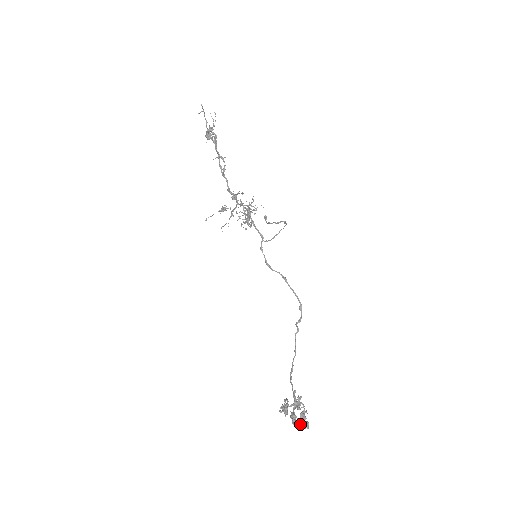
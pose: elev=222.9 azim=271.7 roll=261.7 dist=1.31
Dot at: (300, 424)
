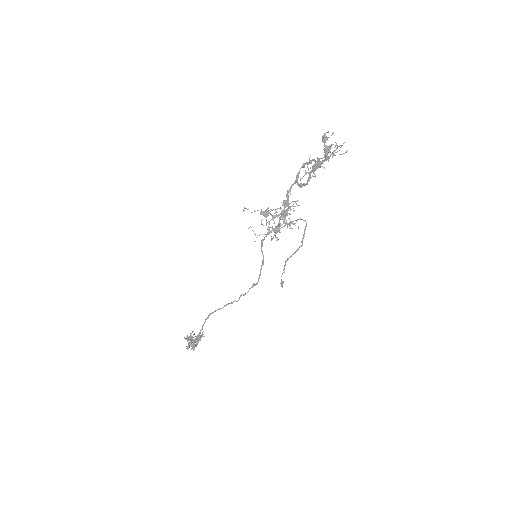
Dot at: occluded
